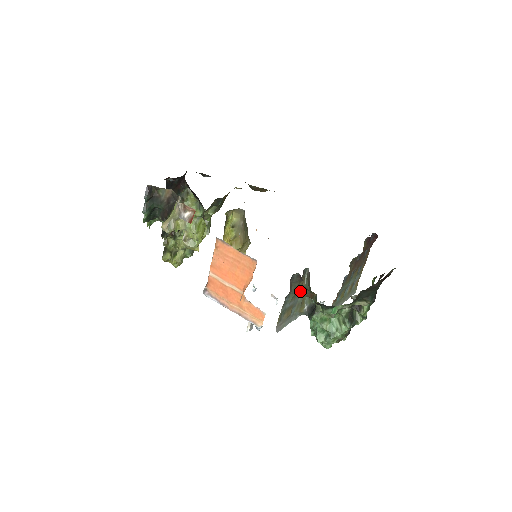
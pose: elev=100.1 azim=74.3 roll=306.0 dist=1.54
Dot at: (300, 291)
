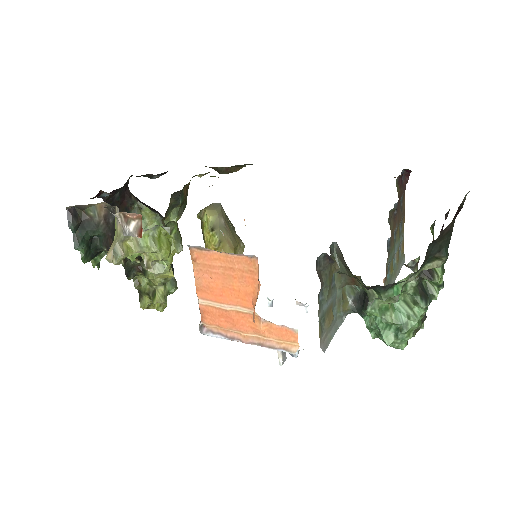
Dot at: (335, 280)
